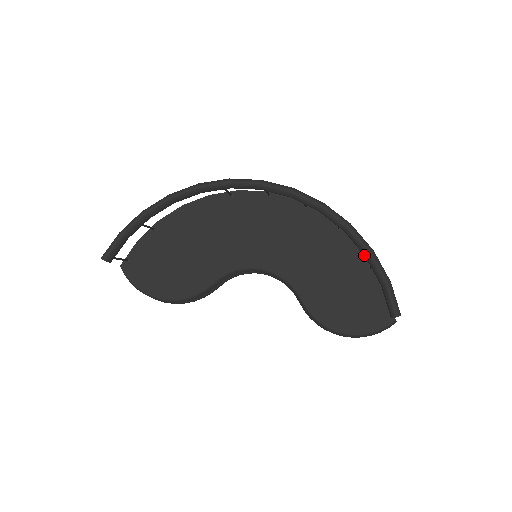
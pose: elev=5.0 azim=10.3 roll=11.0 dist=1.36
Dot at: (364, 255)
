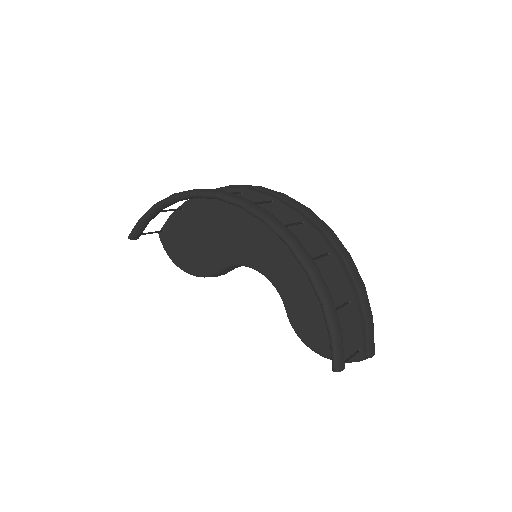
Dot at: (347, 287)
